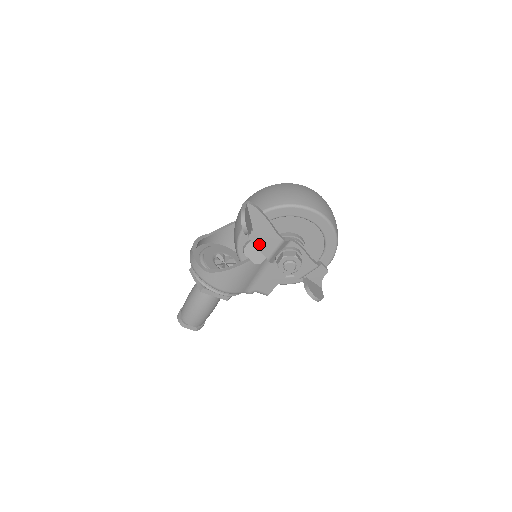
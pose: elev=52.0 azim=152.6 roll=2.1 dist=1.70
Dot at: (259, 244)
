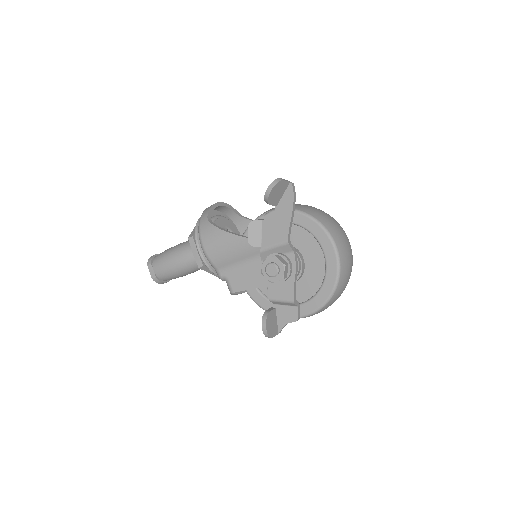
Dot at: (267, 228)
